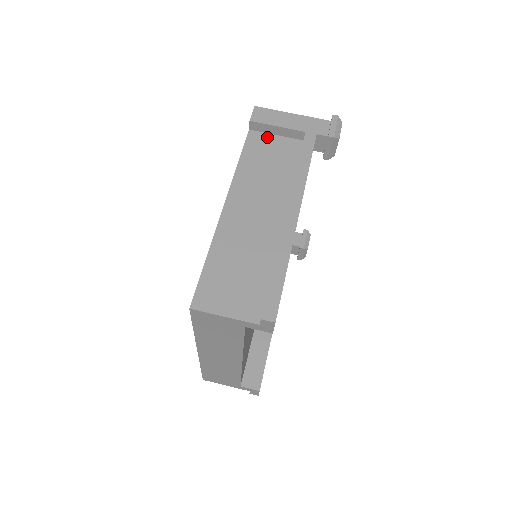
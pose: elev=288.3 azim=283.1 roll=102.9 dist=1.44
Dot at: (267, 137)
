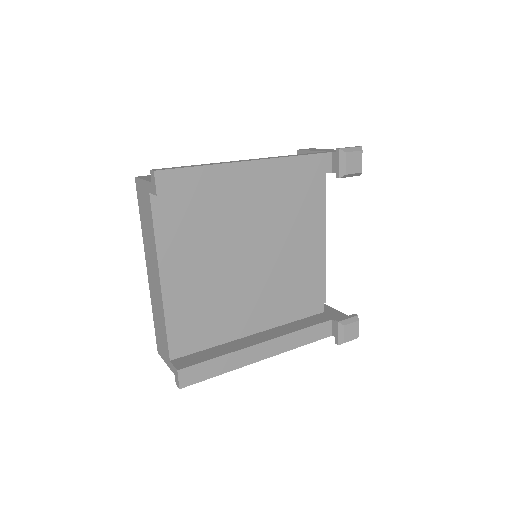
Dot at: occluded
